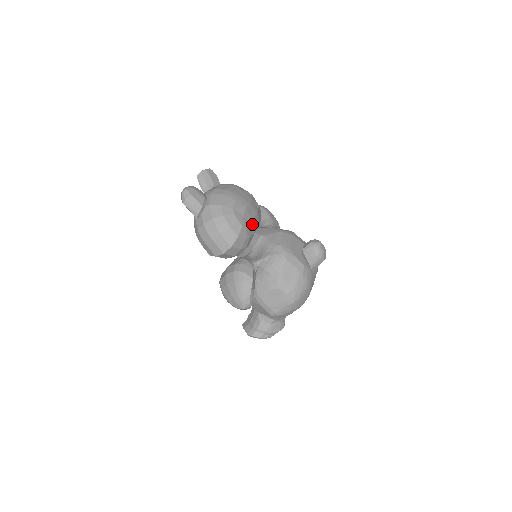
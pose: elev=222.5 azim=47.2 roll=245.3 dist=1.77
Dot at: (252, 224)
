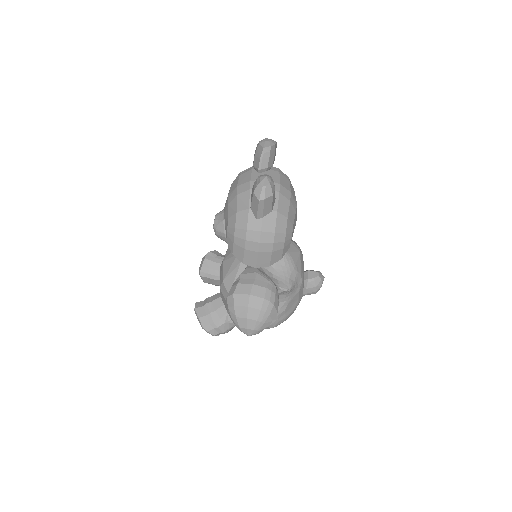
Dot at: occluded
